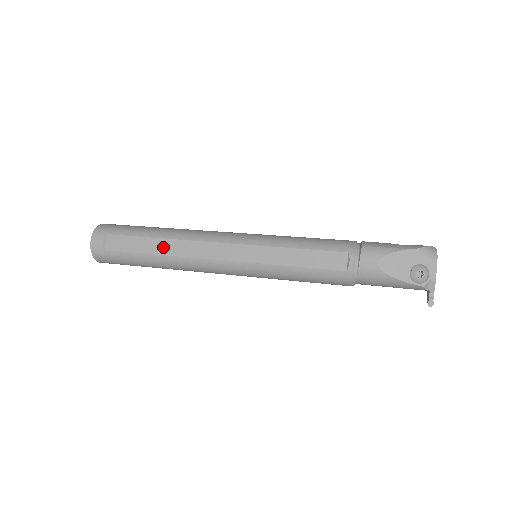
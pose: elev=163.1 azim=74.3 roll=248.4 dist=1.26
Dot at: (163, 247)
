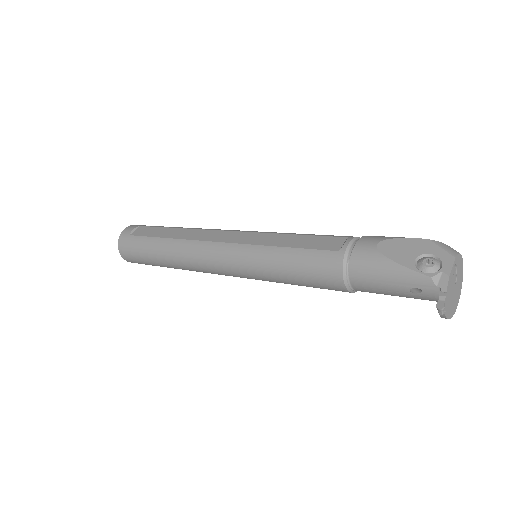
Dot at: (176, 233)
